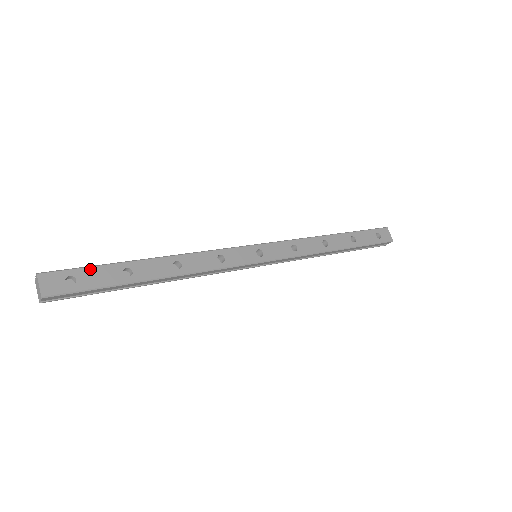
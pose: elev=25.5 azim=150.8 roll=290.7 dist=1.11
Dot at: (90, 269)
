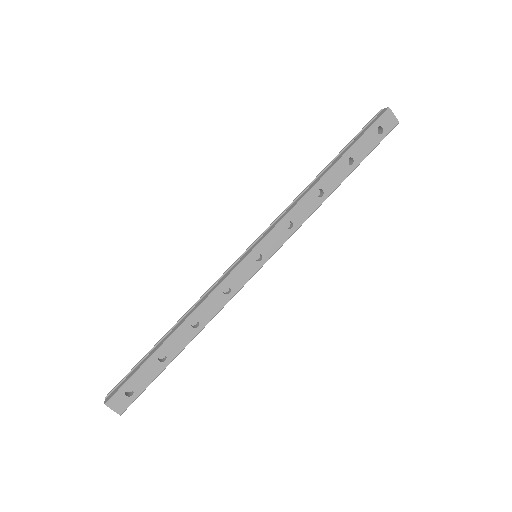
Dot at: (135, 376)
